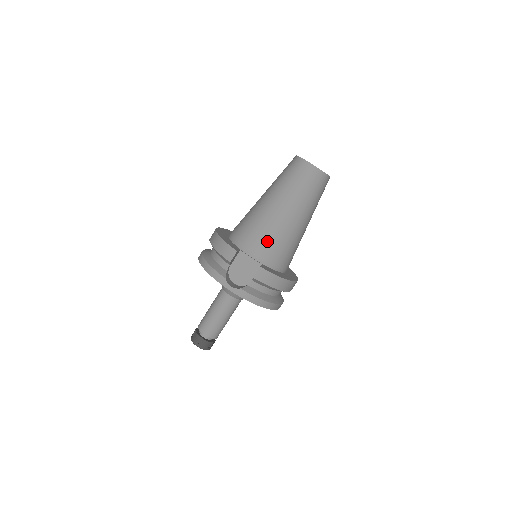
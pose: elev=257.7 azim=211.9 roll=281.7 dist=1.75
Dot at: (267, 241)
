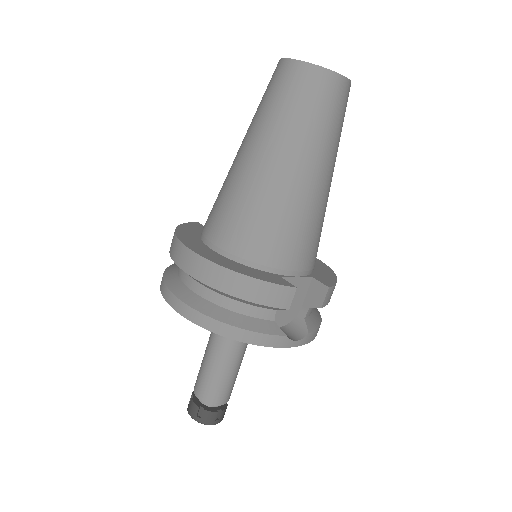
Dot at: (310, 239)
